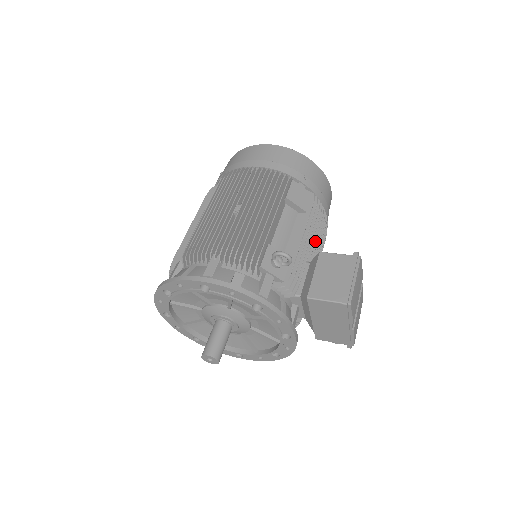
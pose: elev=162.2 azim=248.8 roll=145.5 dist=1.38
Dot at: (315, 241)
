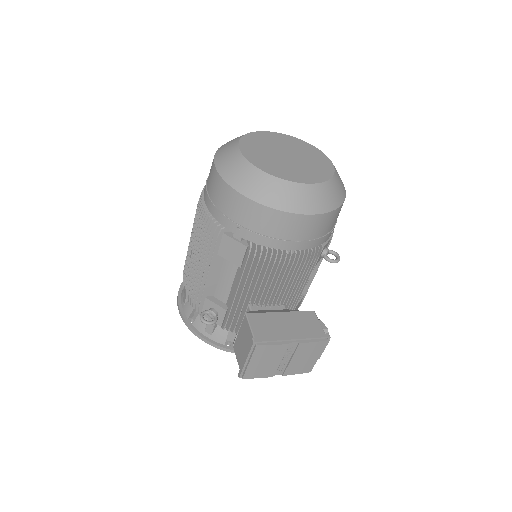
Dot at: (263, 287)
